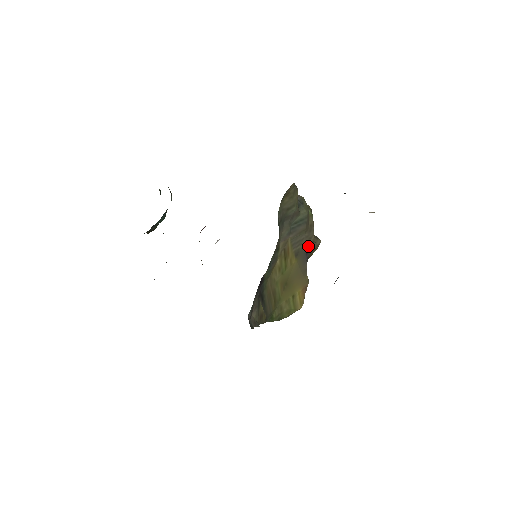
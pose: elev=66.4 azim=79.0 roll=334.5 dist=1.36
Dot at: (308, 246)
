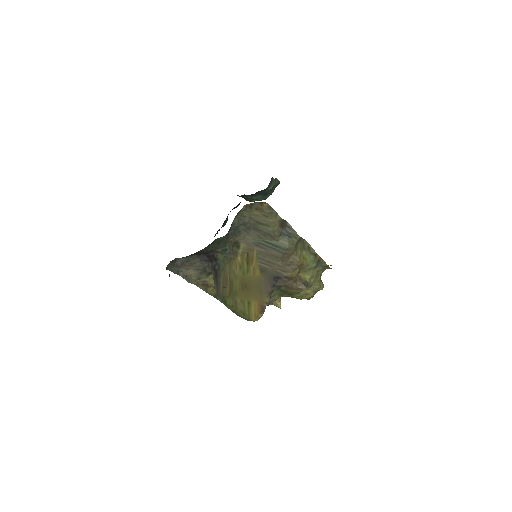
Dot at: (279, 275)
